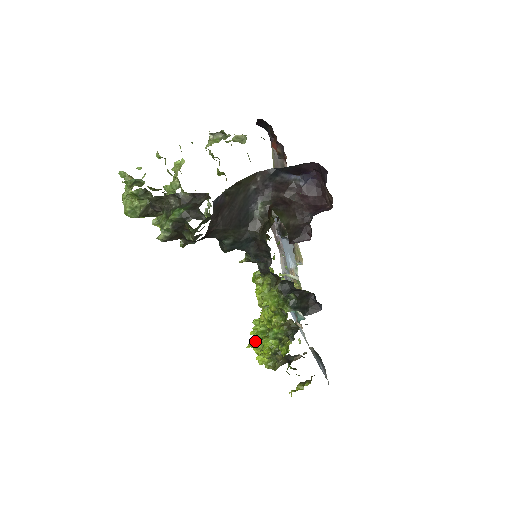
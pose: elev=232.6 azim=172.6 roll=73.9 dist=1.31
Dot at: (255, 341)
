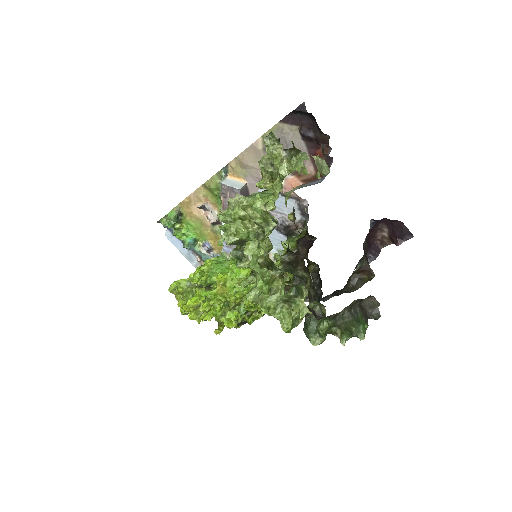
Dot at: (214, 315)
